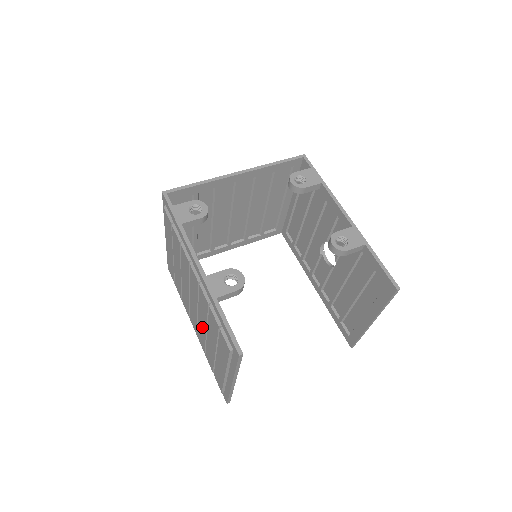
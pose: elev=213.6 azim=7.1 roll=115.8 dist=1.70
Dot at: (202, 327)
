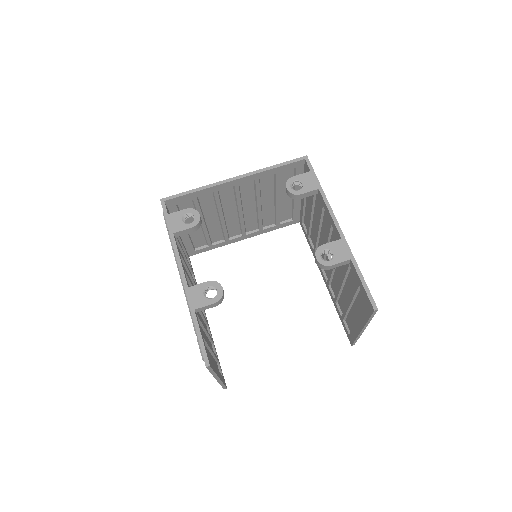
Dot at: occluded
